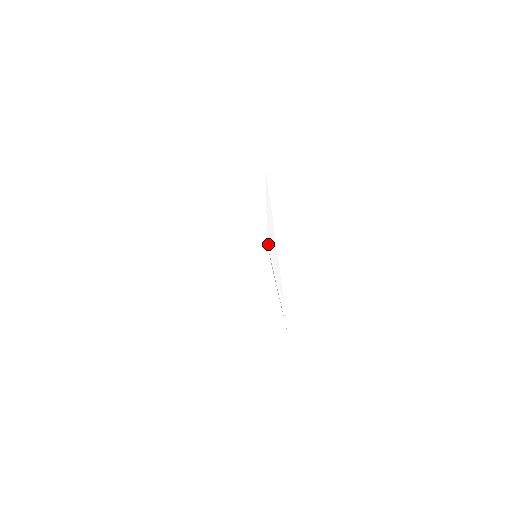
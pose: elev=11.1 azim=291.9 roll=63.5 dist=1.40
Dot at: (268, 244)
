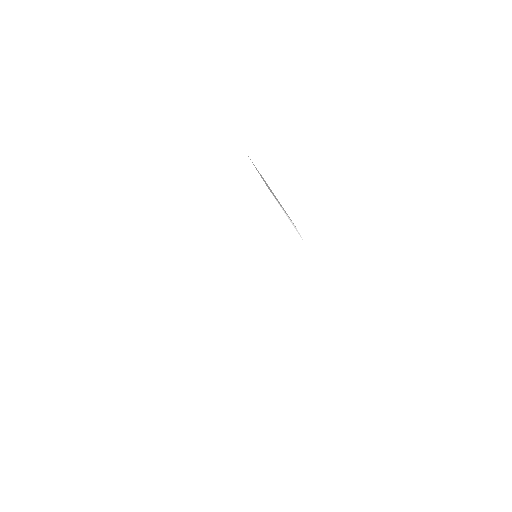
Dot at: occluded
